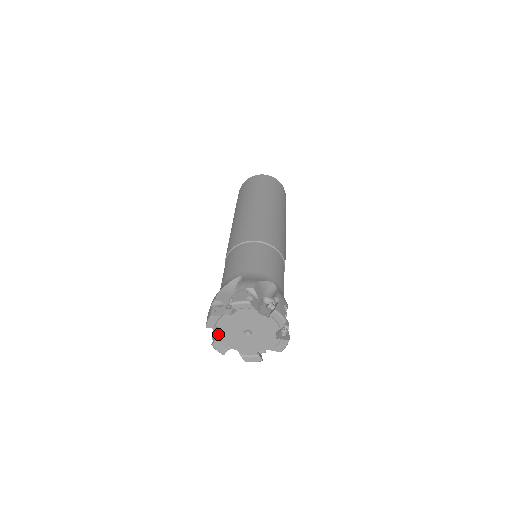
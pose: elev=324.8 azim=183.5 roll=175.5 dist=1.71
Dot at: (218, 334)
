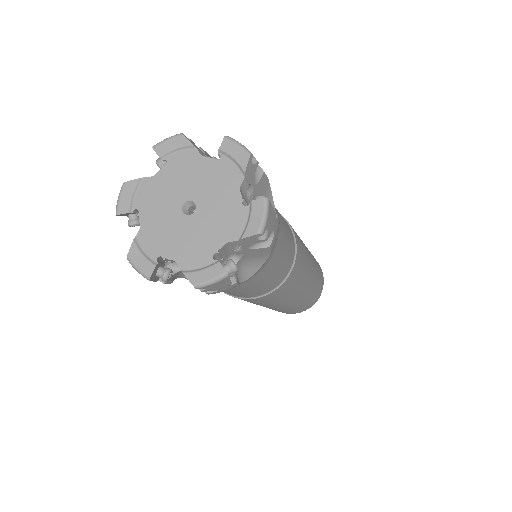
Dot at: (139, 231)
